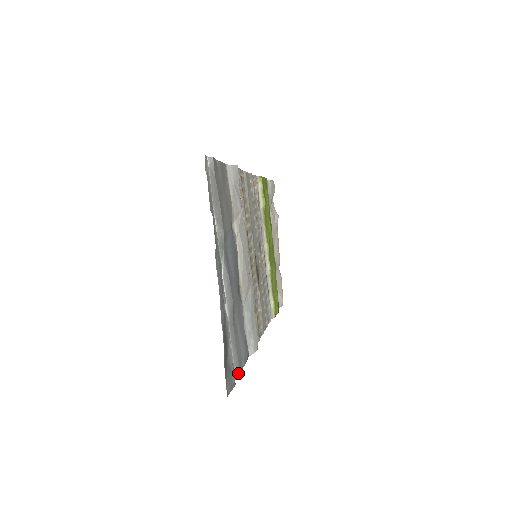
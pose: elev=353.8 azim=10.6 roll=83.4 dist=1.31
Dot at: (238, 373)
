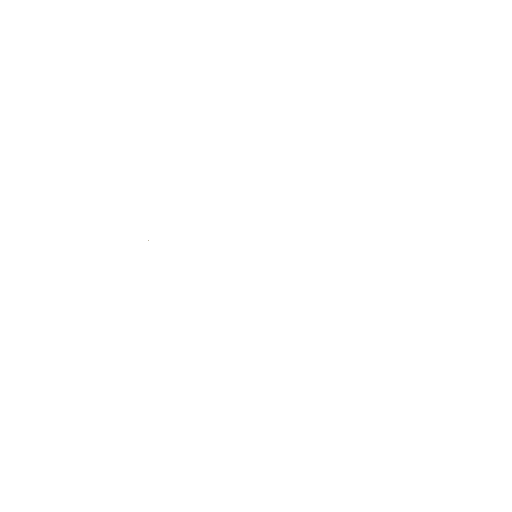
Dot at: occluded
